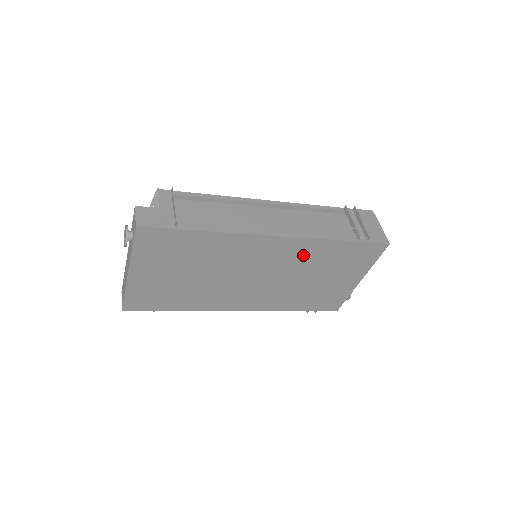
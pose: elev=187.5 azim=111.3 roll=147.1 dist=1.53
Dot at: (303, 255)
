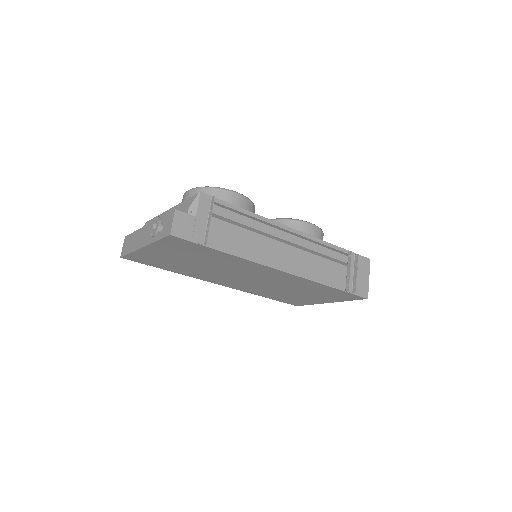
Dot at: (296, 283)
